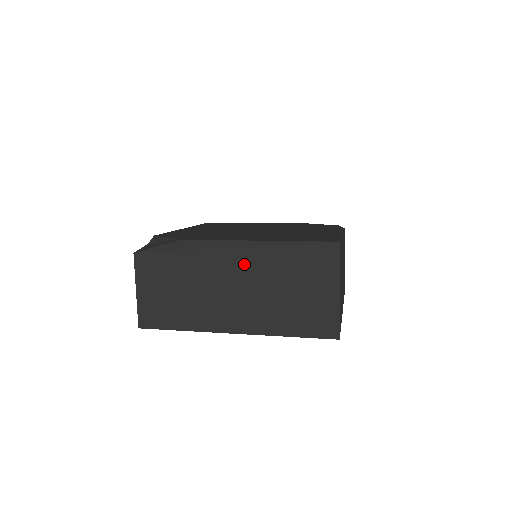
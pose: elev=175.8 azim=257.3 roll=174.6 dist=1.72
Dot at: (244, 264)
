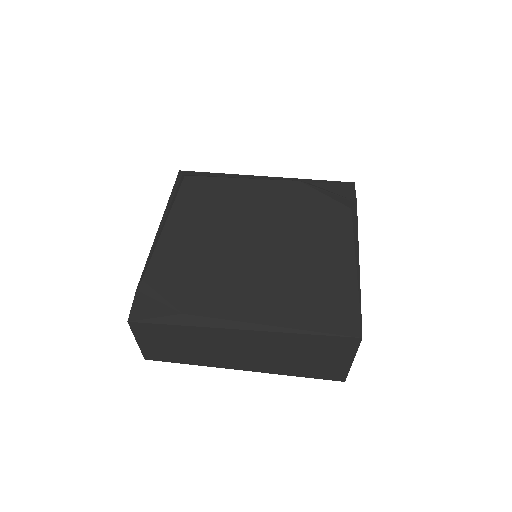
Dot at: (255, 340)
